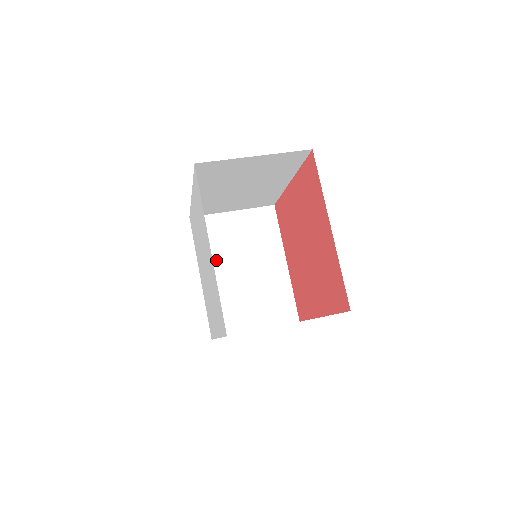
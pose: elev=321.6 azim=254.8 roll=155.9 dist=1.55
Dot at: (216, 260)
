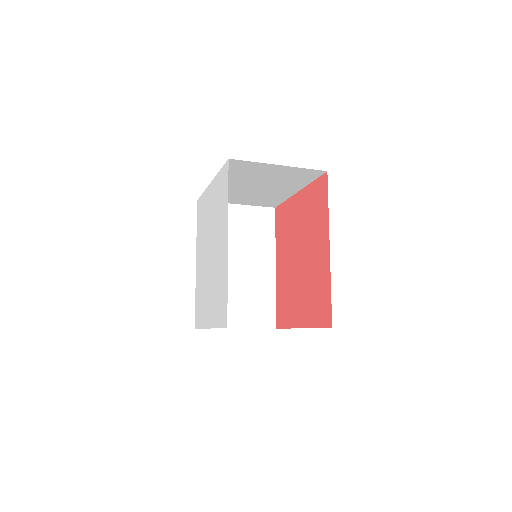
Dot at: occluded
